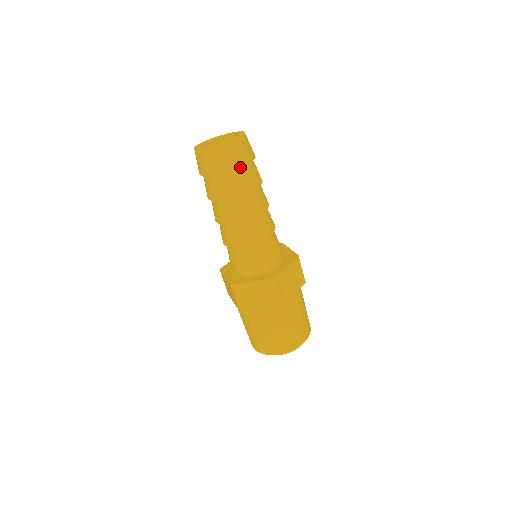
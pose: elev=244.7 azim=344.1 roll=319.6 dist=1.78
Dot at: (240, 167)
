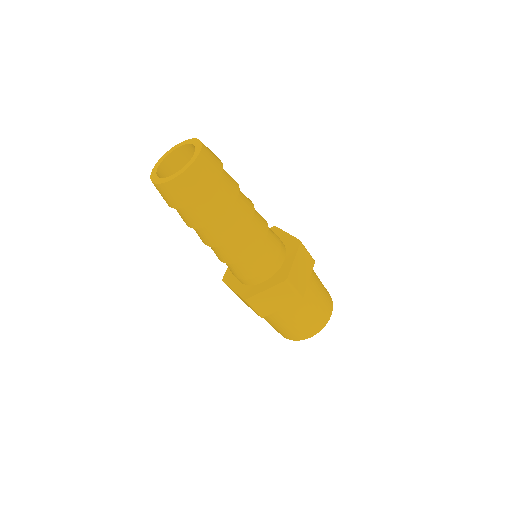
Dot at: (184, 207)
